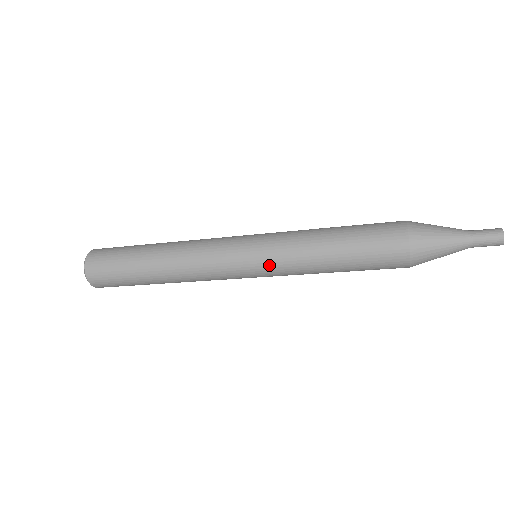
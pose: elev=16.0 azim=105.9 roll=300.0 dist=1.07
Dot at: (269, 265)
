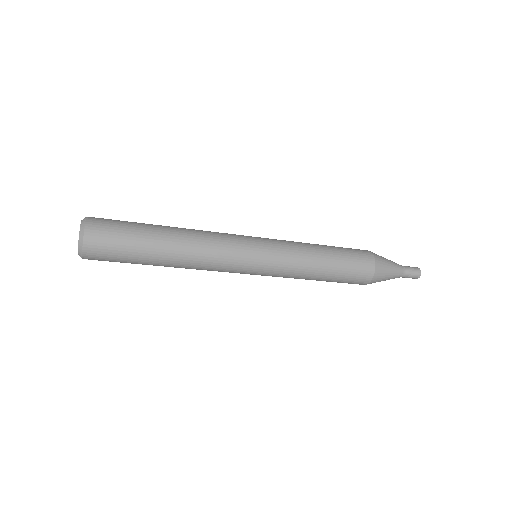
Dot at: (276, 263)
